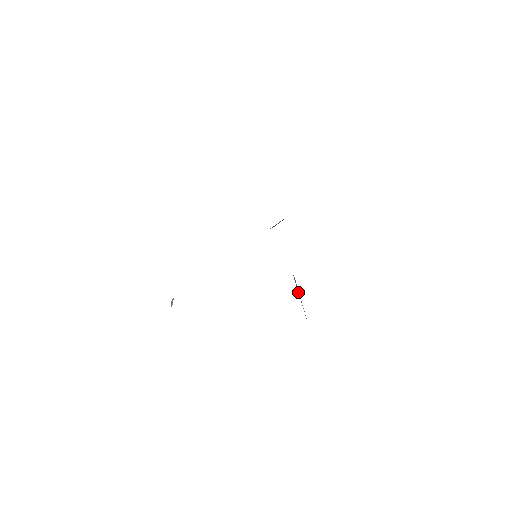
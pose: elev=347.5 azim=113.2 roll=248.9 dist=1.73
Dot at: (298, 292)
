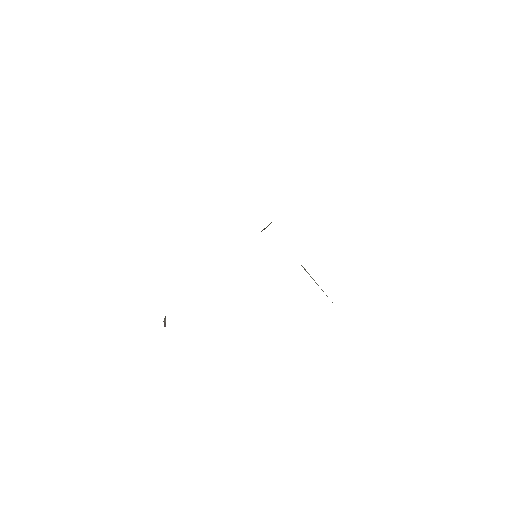
Dot at: (313, 279)
